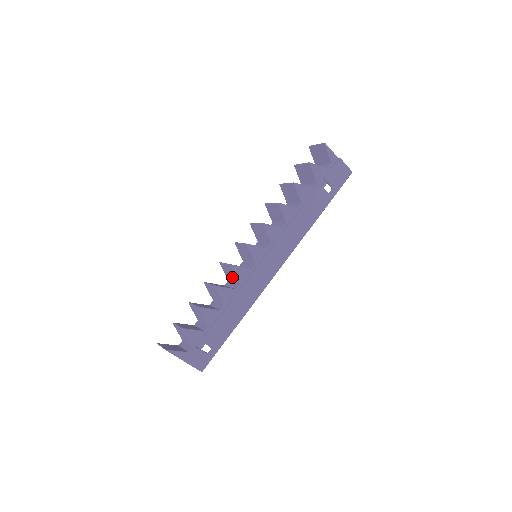
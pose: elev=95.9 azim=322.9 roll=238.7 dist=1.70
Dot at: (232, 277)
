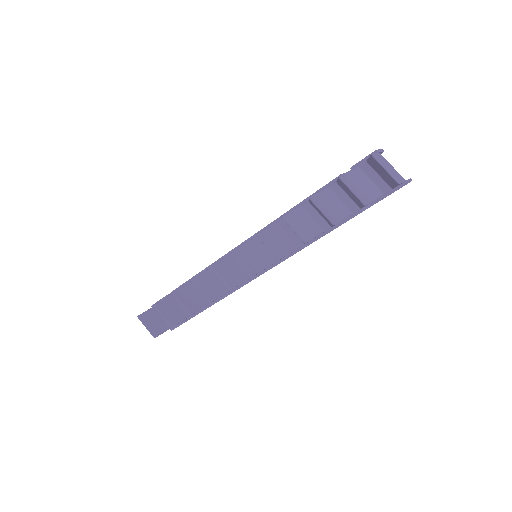
Dot at: occluded
